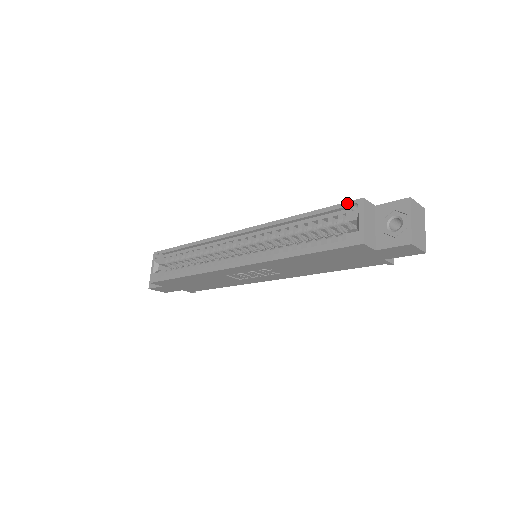
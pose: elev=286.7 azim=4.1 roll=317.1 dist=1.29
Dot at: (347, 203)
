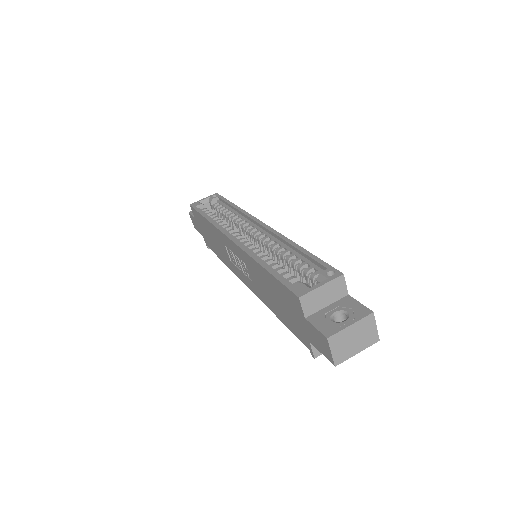
Dot at: (331, 267)
